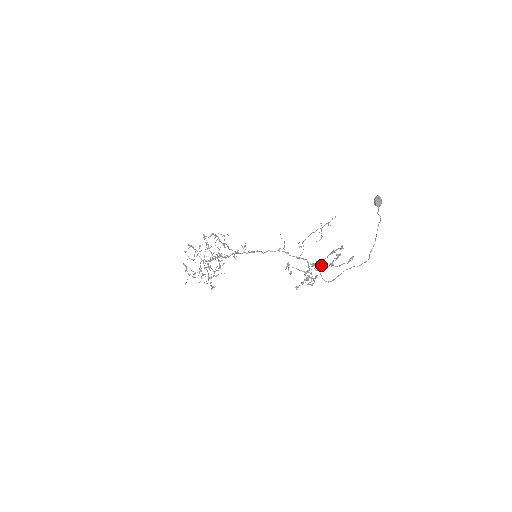
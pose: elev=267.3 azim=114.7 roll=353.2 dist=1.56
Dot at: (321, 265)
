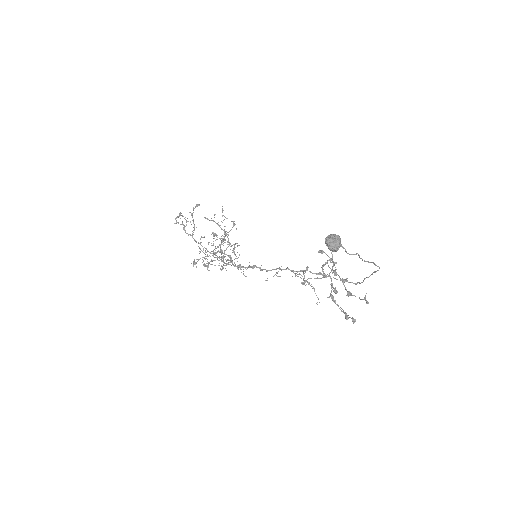
Dot at: occluded
